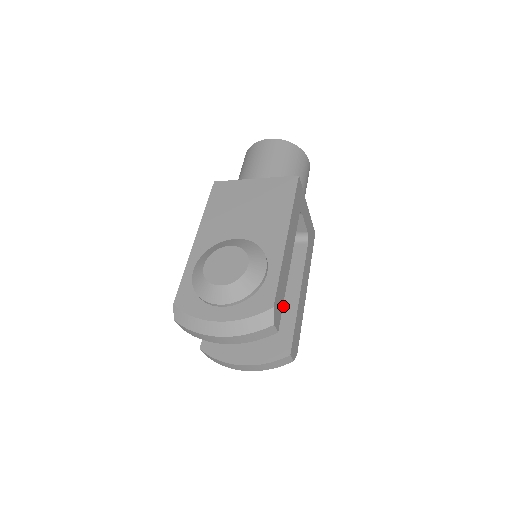
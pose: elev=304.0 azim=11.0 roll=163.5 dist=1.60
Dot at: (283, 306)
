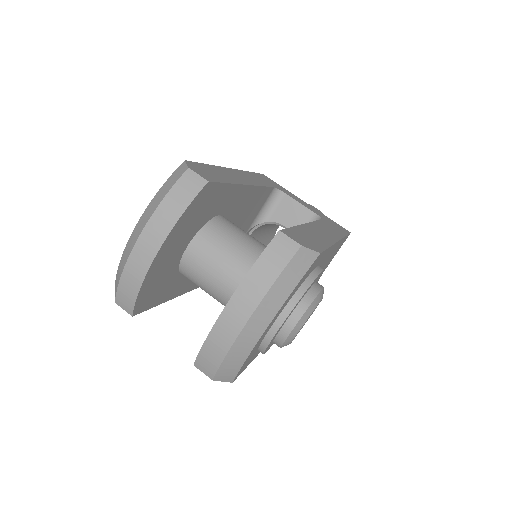
Dot at: occluded
